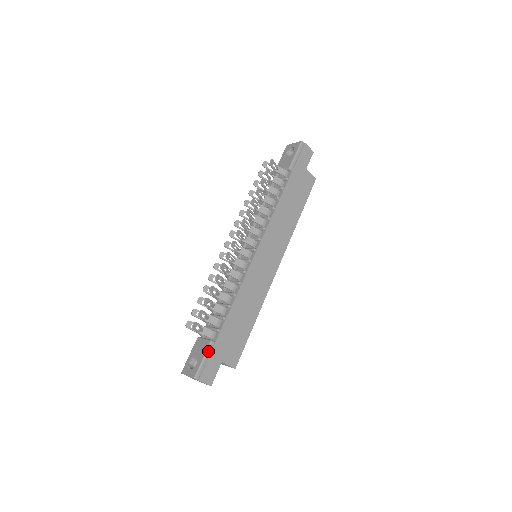
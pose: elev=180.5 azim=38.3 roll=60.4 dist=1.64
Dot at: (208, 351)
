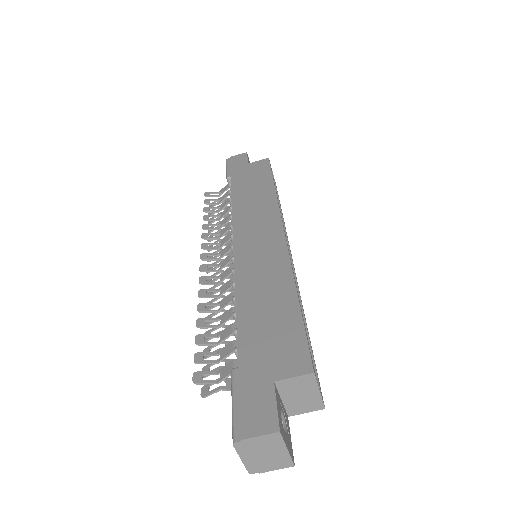
Dot at: (233, 386)
